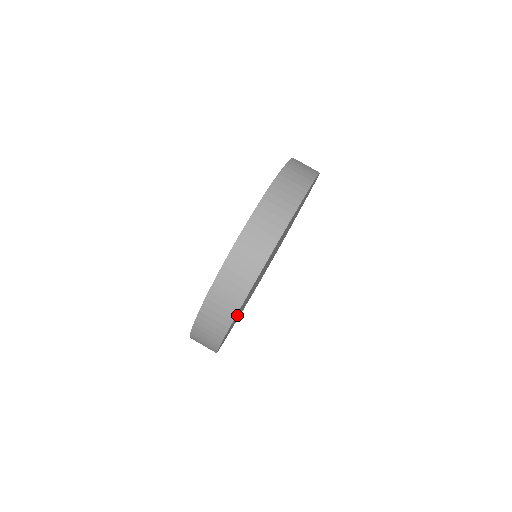
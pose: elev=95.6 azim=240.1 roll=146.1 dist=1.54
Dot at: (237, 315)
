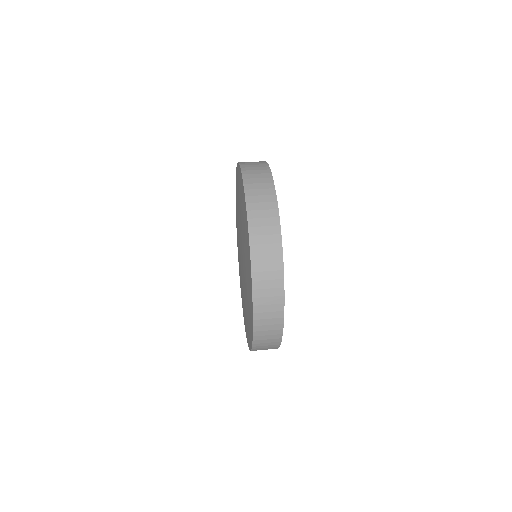
Dot at: occluded
